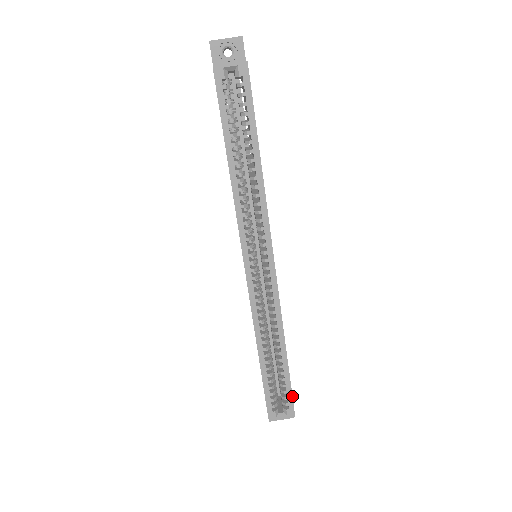
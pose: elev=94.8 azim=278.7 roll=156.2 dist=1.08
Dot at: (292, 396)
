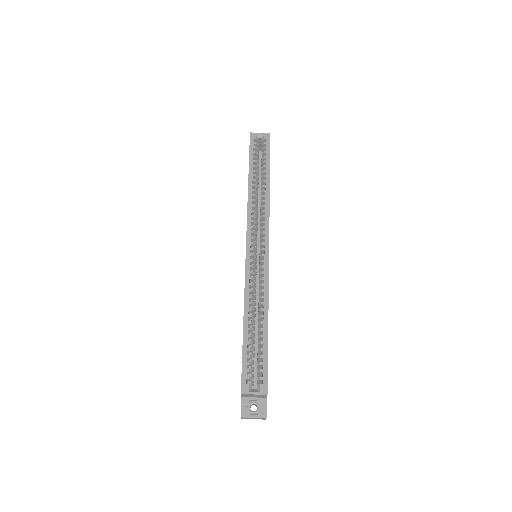
Dot at: (267, 369)
